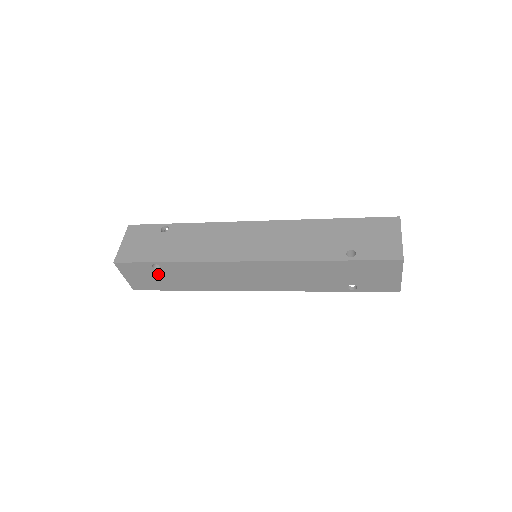
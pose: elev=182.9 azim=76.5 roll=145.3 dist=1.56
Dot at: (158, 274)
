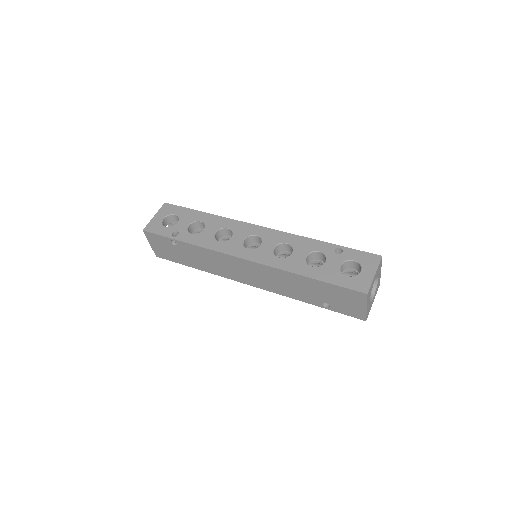
Dot at: occluded
